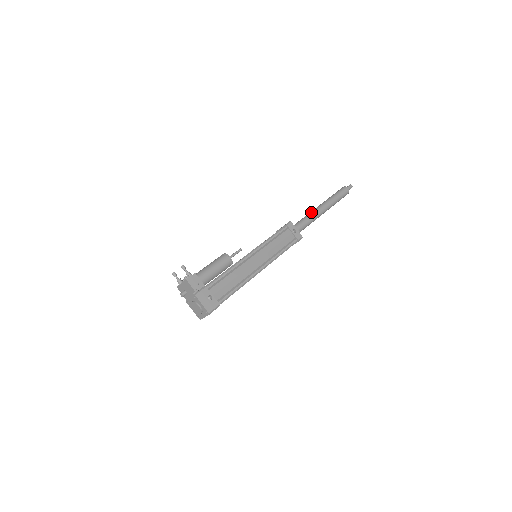
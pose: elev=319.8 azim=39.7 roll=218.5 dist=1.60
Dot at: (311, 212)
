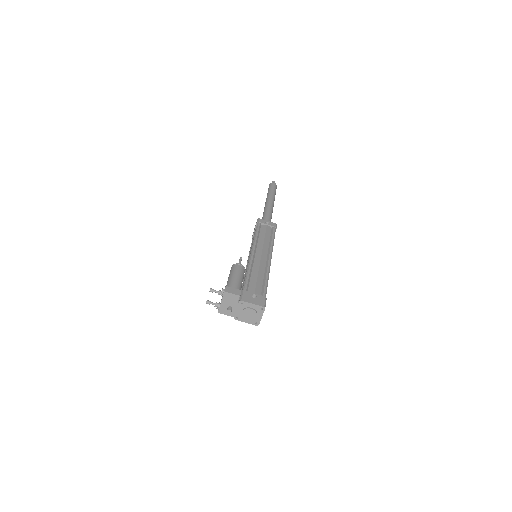
Dot at: (265, 209)
